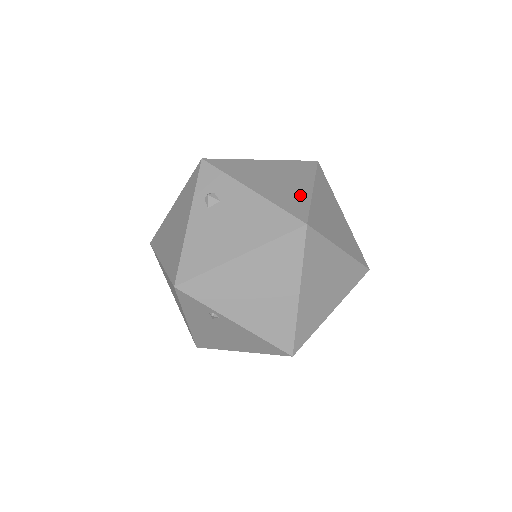
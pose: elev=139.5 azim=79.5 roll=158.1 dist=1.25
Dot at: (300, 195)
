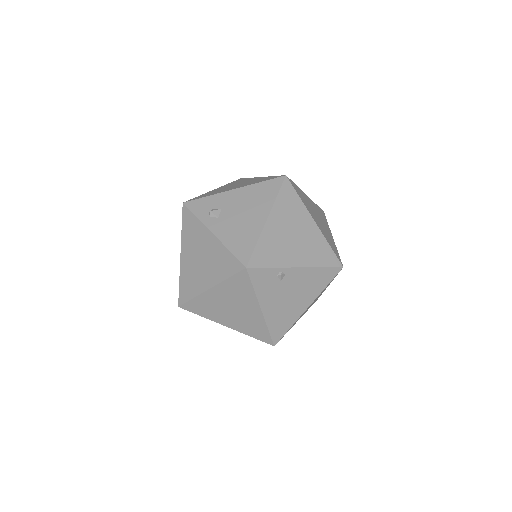
Dot at: (260, 179)
